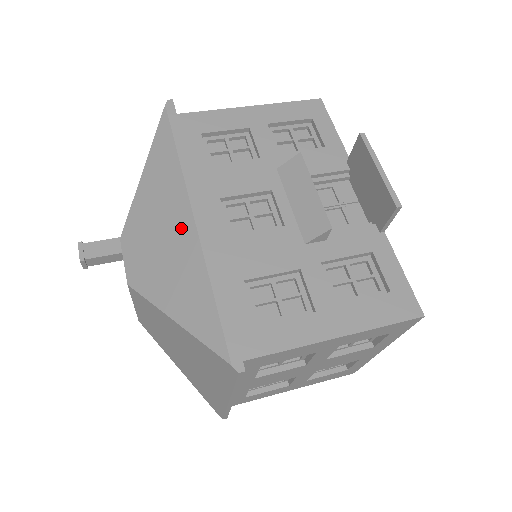
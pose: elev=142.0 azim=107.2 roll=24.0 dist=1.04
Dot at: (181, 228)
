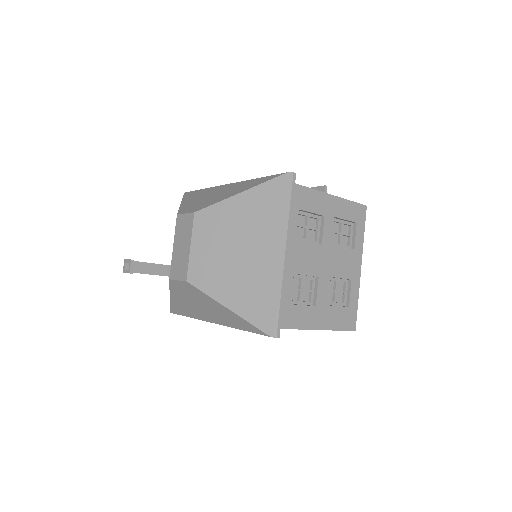
Dot at: (223, 188)
